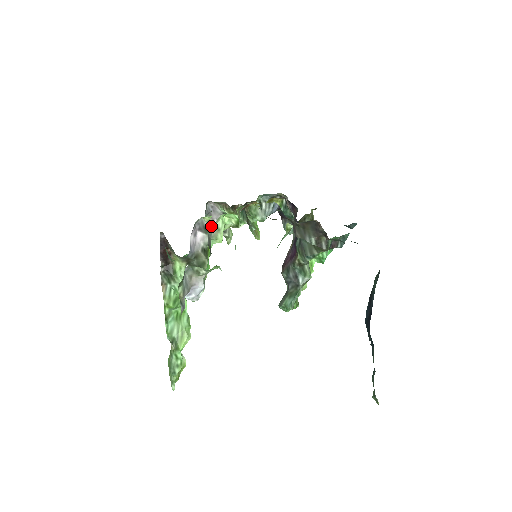
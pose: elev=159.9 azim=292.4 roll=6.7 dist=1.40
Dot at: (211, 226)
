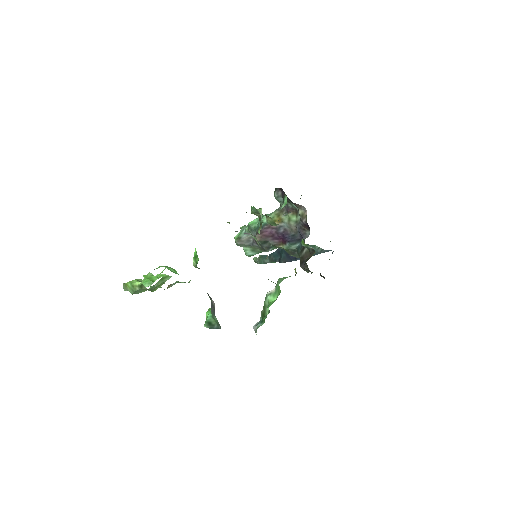
Dot at: occluded
